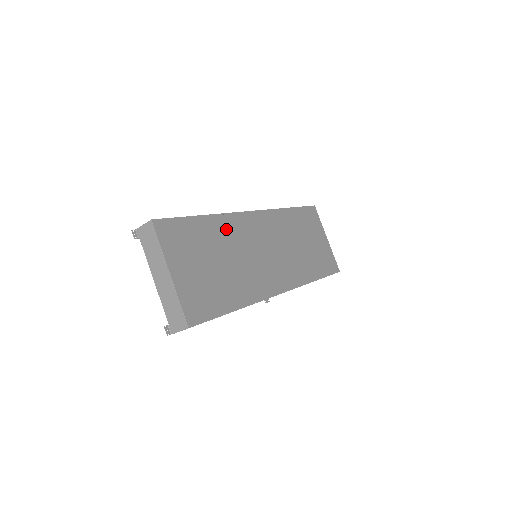
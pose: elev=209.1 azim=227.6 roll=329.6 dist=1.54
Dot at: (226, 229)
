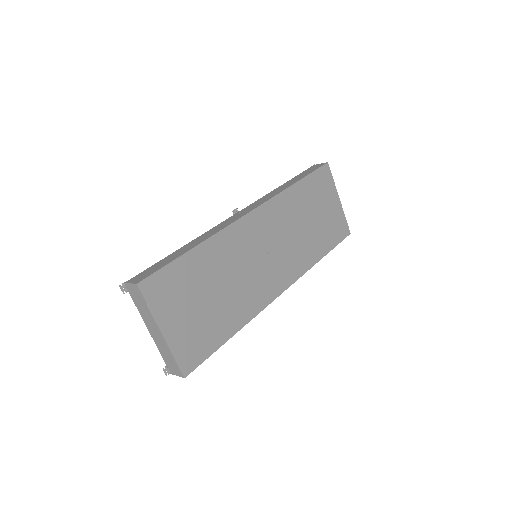
Dot at: (221, 250)
